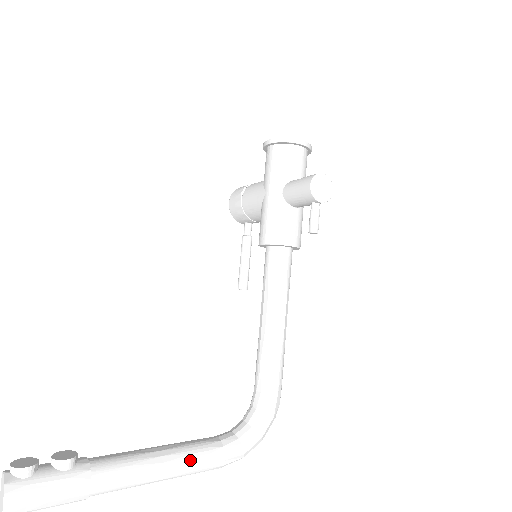
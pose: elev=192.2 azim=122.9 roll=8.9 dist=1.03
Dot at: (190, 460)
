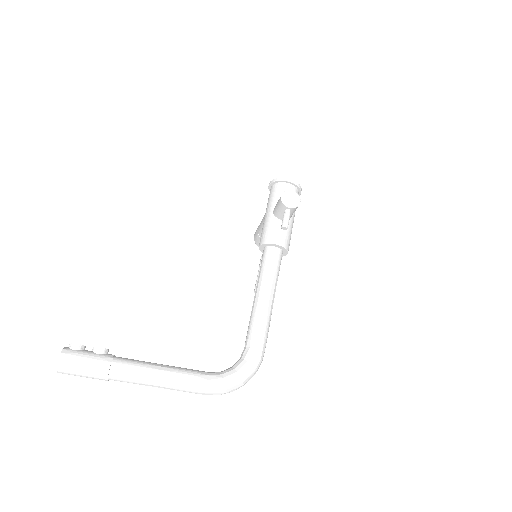
Dot at: (181, 375)
